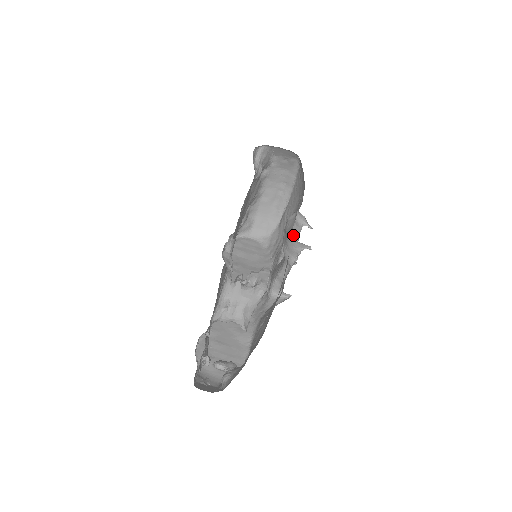
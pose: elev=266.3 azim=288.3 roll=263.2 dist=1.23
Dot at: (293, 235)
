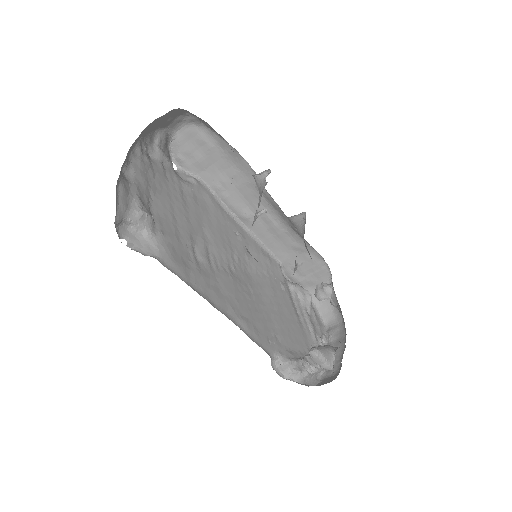
Dot at: occluded
